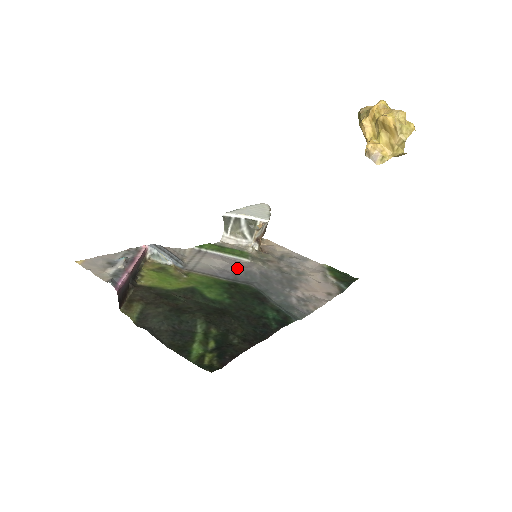
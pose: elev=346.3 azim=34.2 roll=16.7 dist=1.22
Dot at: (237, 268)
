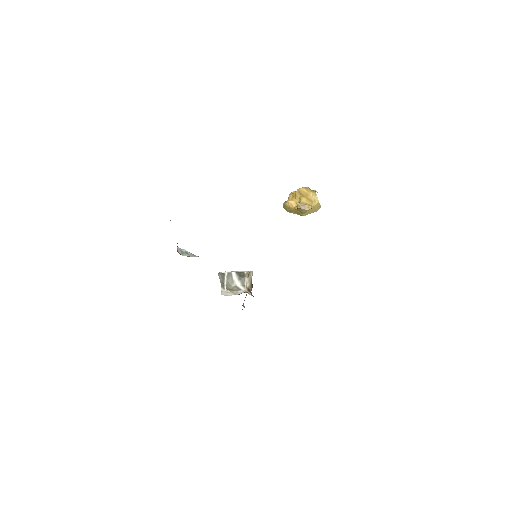
Dot at: occluded
